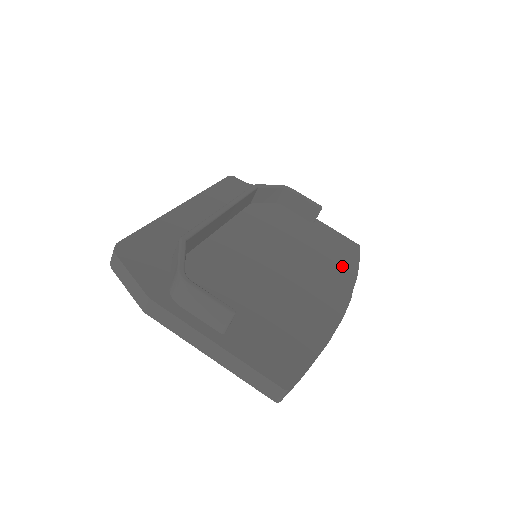
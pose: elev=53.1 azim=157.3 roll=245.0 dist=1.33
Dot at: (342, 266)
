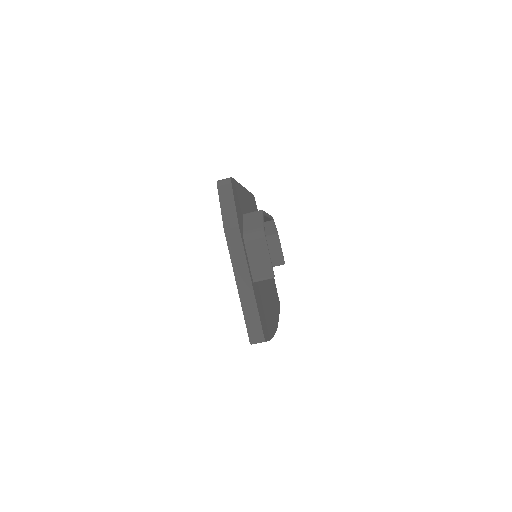
Dot at: (276, 305)
